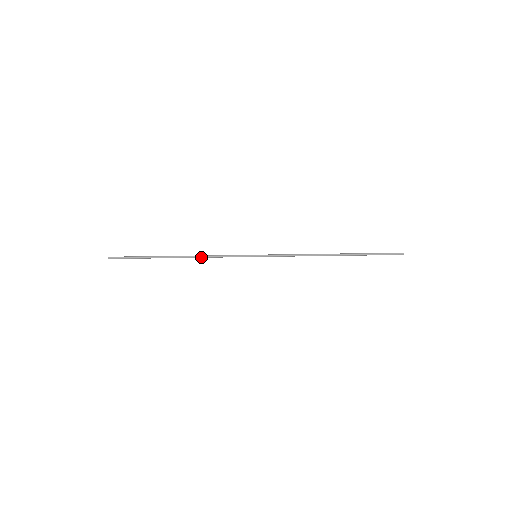
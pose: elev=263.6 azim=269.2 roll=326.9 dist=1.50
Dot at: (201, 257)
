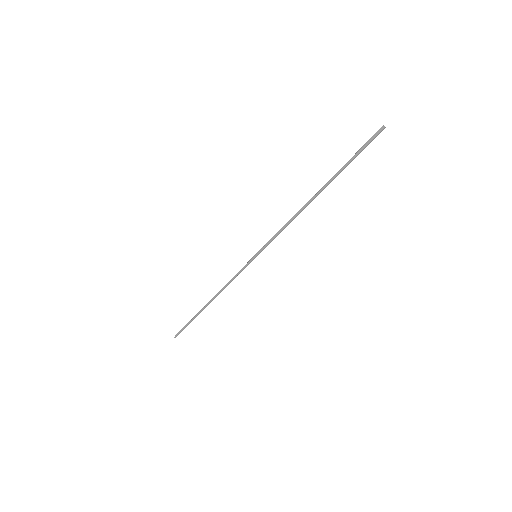
Dot at: occluded
